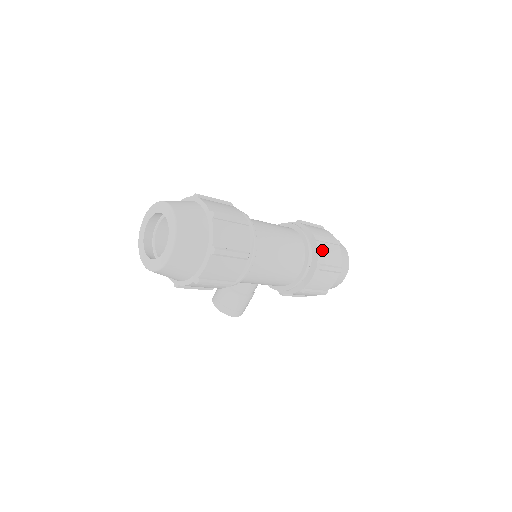
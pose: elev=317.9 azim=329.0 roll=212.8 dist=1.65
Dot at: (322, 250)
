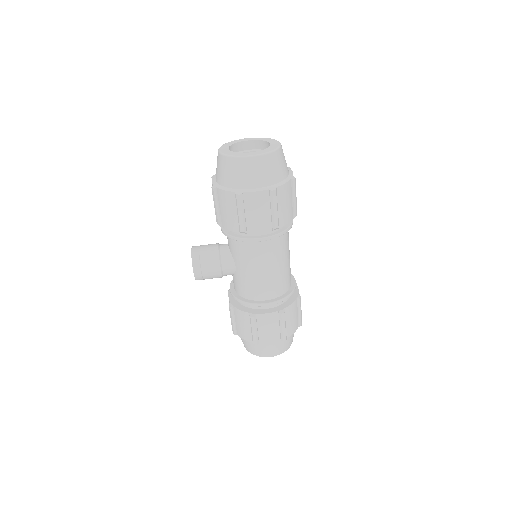
Dot at: (293, 308)
